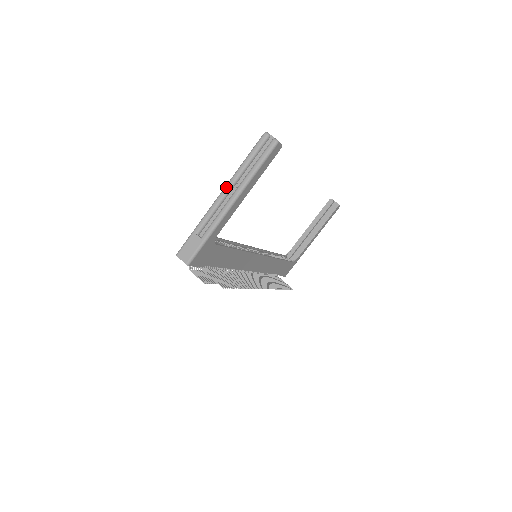
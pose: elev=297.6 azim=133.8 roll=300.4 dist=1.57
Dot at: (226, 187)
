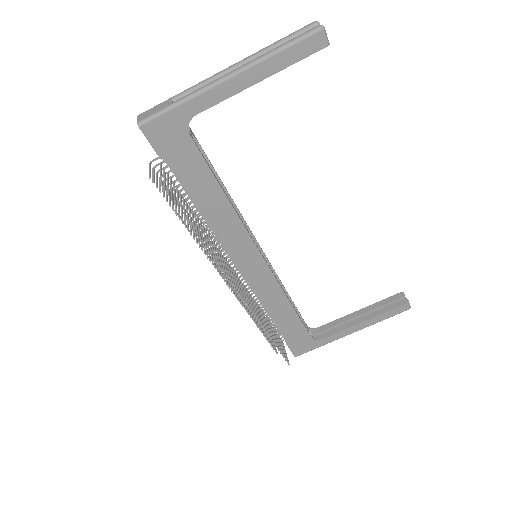
Dot at: (237, 62)
